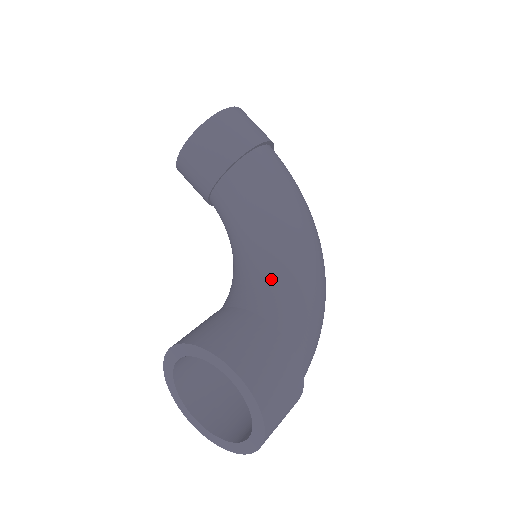
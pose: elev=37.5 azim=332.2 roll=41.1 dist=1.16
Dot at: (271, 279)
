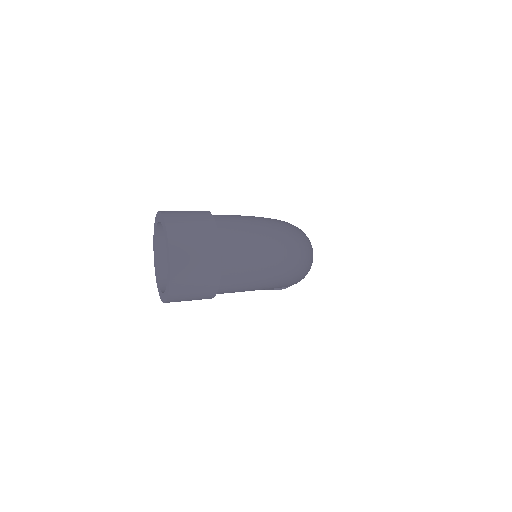
Dot at: occluded
